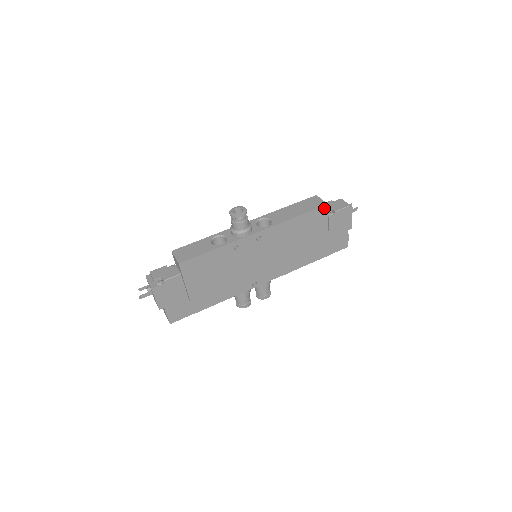
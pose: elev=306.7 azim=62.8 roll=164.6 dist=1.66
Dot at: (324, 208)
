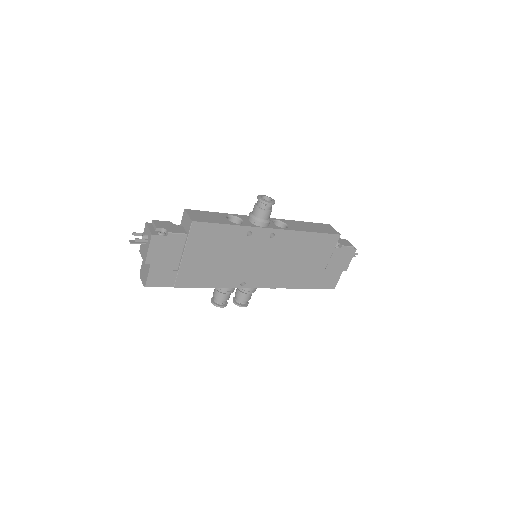
Dot at: (336, 237)
